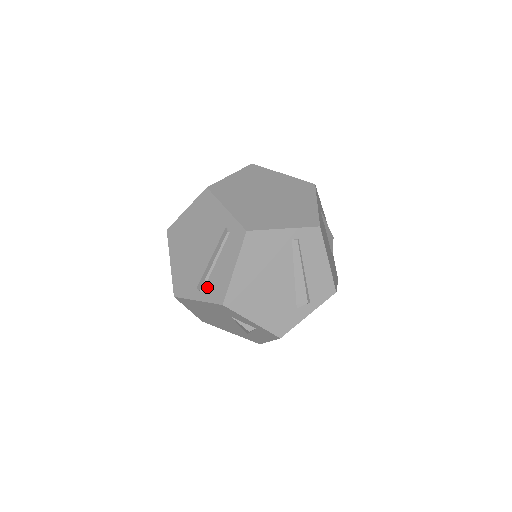
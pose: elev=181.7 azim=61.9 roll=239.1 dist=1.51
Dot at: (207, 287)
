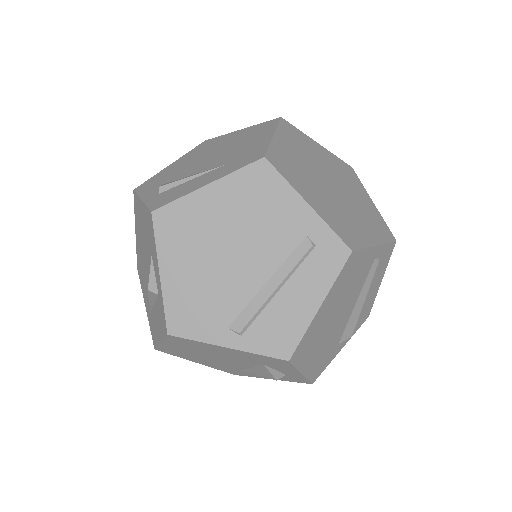
Dot at: (255, 328)
